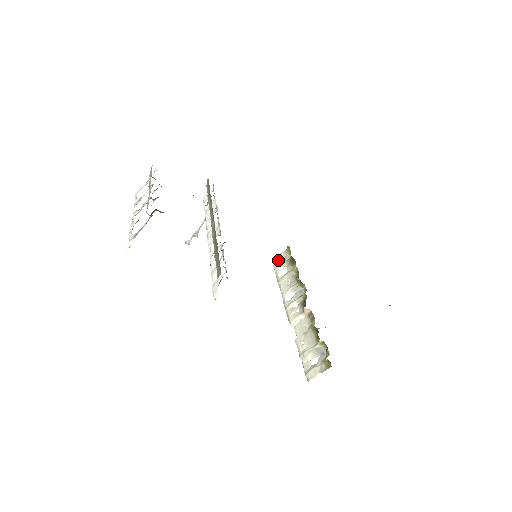
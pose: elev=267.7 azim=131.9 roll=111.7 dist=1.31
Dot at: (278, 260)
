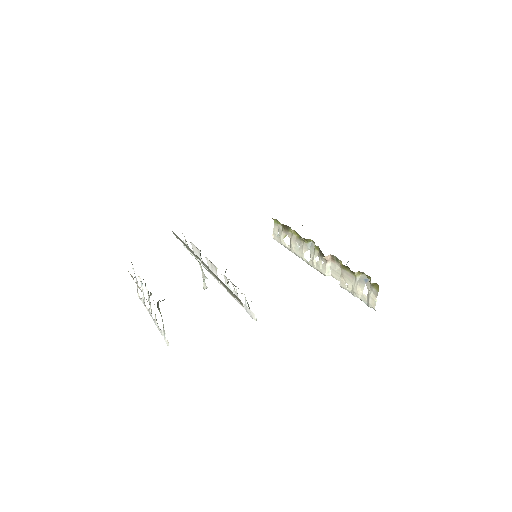
Dot at: (276, 235)
